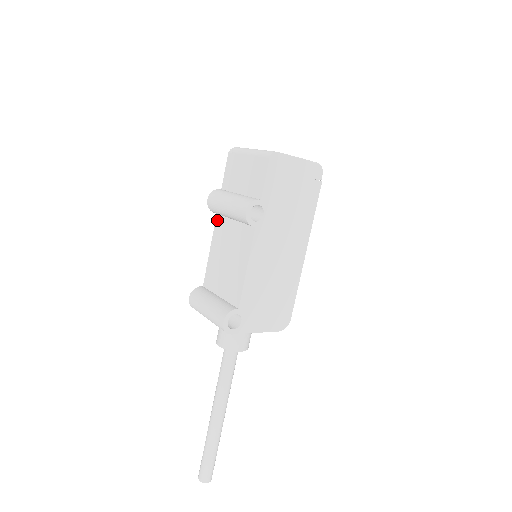
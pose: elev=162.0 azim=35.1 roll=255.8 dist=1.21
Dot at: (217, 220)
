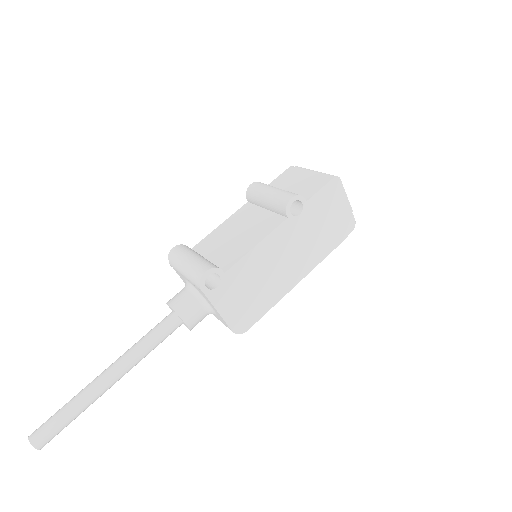
Dot at: (245, 206)
